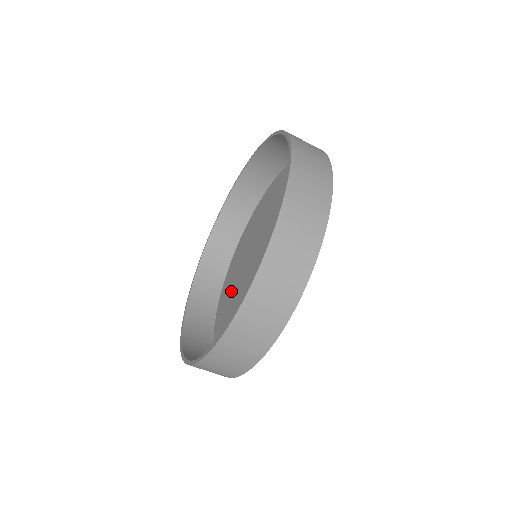
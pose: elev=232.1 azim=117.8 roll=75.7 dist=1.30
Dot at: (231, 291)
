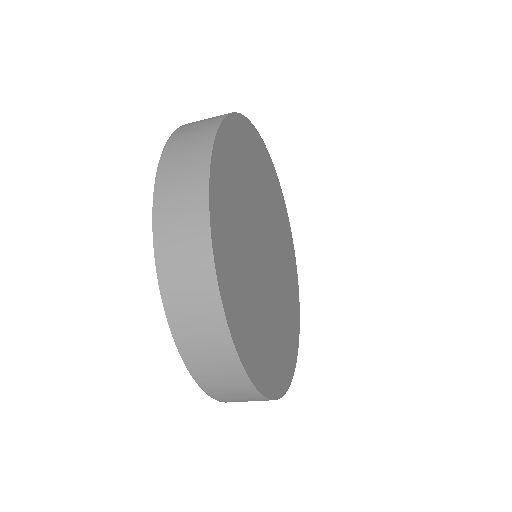
Dot at: occluded
